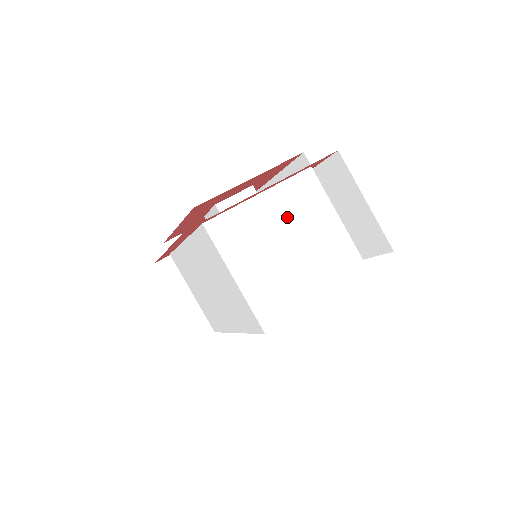
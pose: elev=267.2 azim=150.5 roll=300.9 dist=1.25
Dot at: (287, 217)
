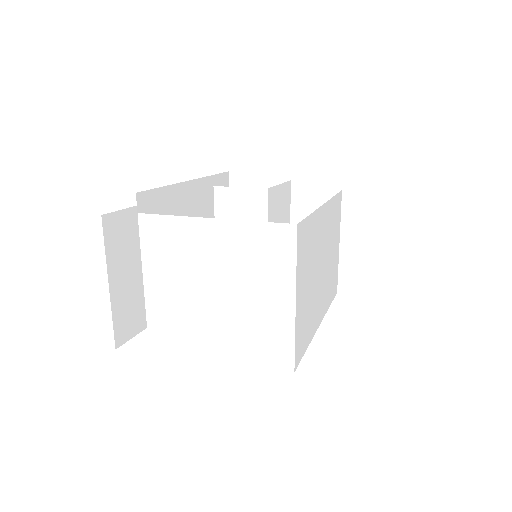
Dot at: (229, 262)
